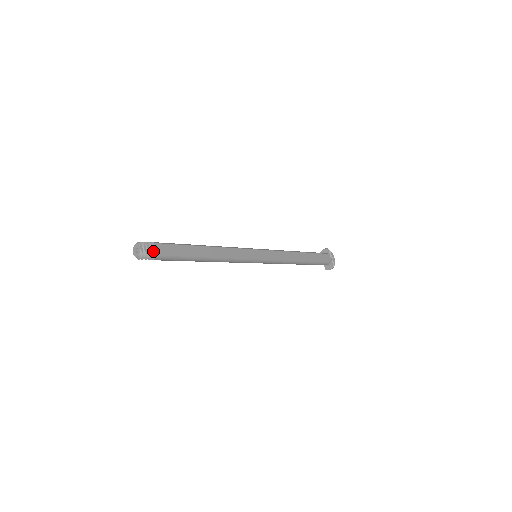
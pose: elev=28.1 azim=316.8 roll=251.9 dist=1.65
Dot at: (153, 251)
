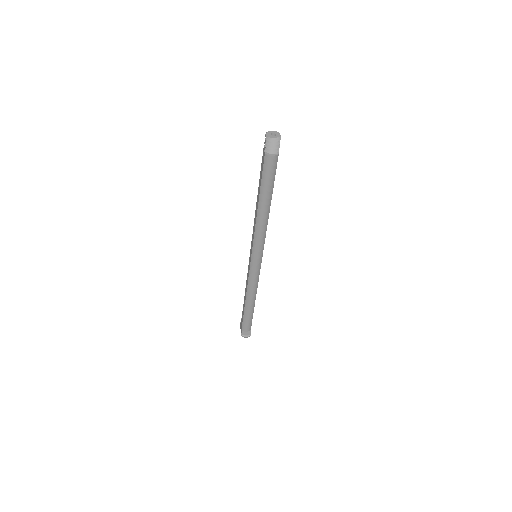
Dot at: occluded
